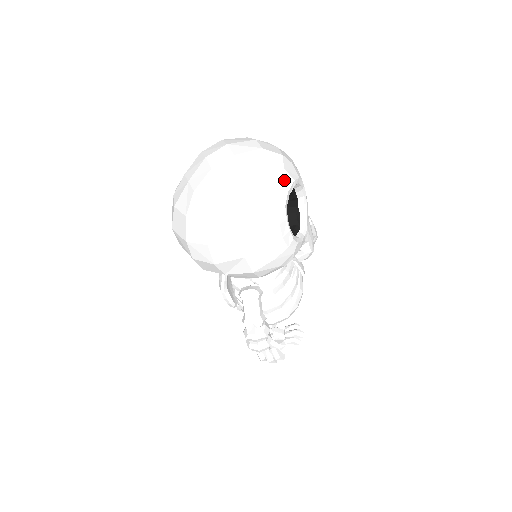
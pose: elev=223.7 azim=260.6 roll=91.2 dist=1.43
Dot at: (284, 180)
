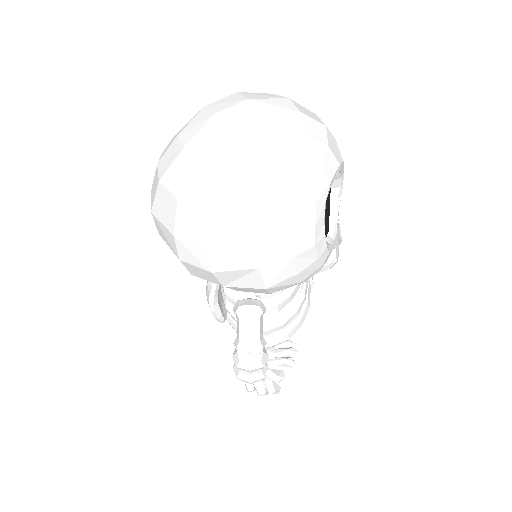
Dot at: (328, 163)
